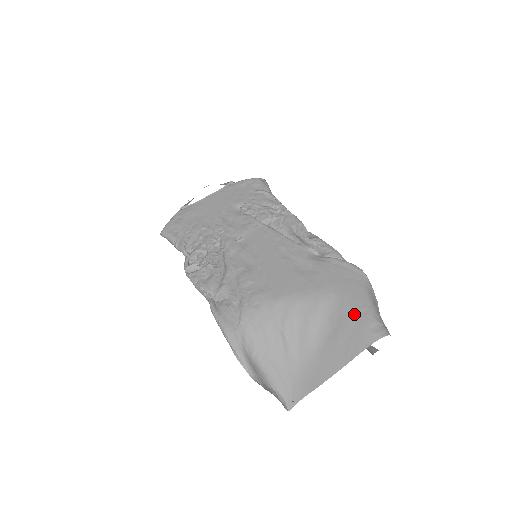
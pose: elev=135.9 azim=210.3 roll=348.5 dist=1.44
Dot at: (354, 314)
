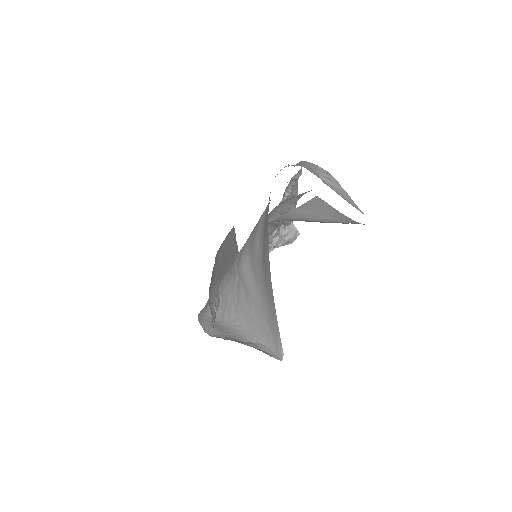
Dot at: occluded
